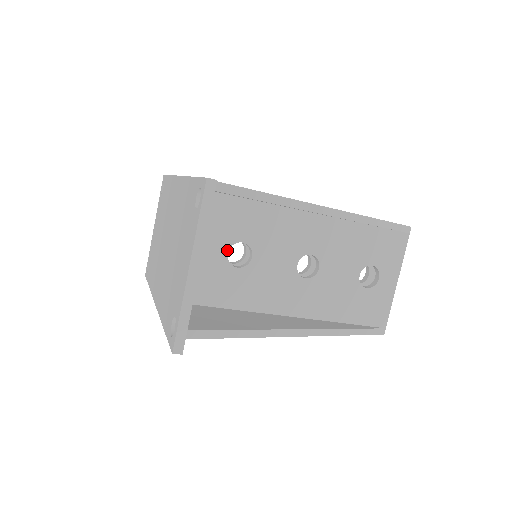
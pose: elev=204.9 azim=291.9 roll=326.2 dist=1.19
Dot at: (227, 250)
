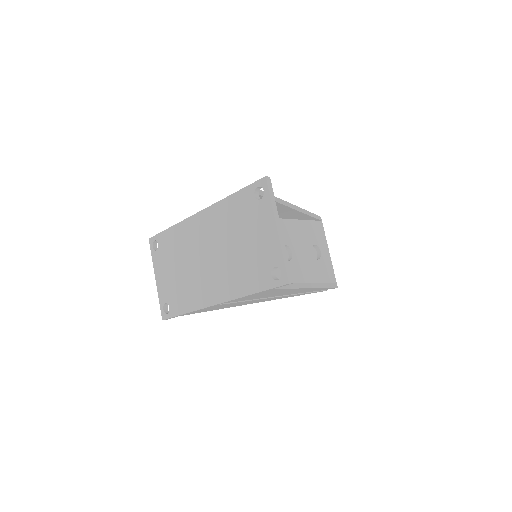
Dot at: occluded
